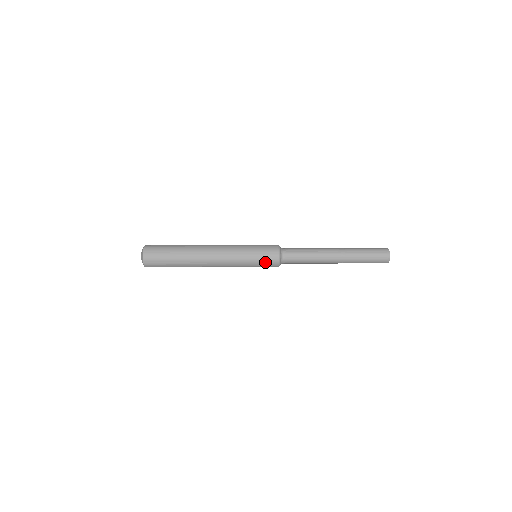
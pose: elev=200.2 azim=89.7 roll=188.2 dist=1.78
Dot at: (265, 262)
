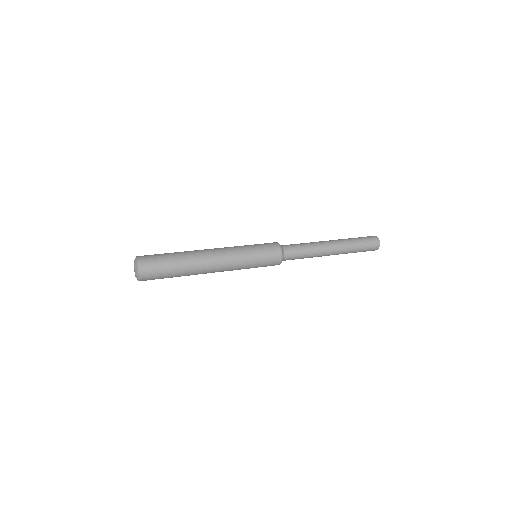
Dot at: occluded
